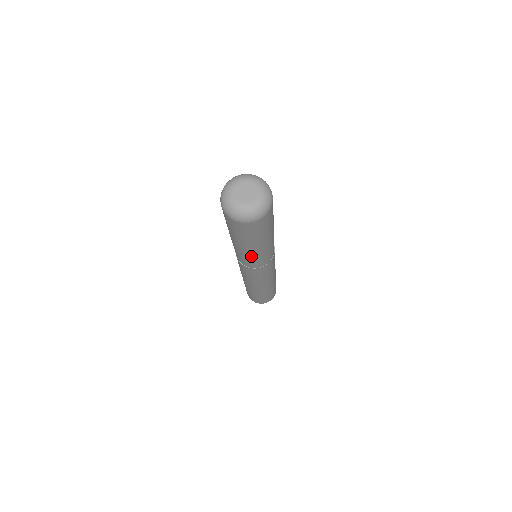
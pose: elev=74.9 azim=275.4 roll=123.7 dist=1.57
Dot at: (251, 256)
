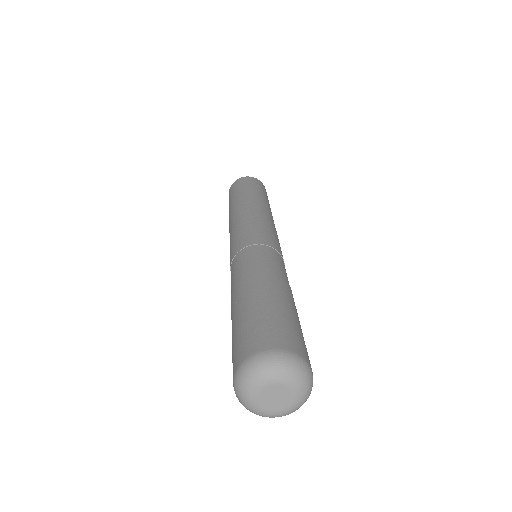
Dot at: occluded
